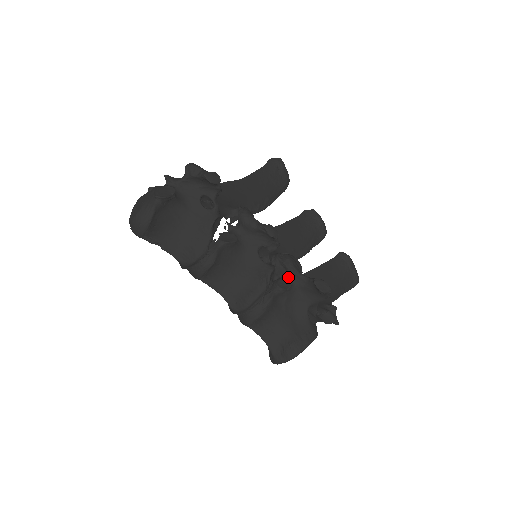
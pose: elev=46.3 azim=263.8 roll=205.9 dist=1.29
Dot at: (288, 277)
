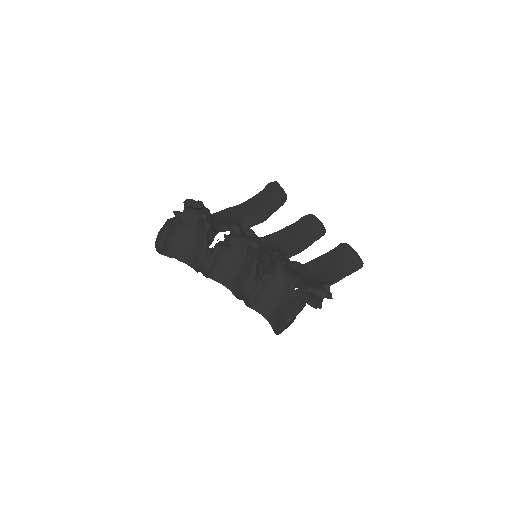
Dot at: (274, 265)
